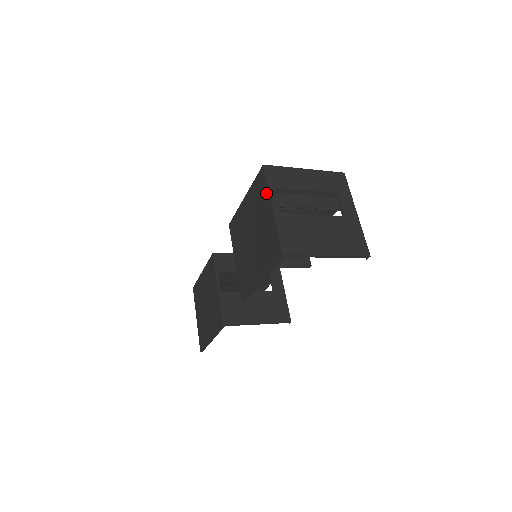
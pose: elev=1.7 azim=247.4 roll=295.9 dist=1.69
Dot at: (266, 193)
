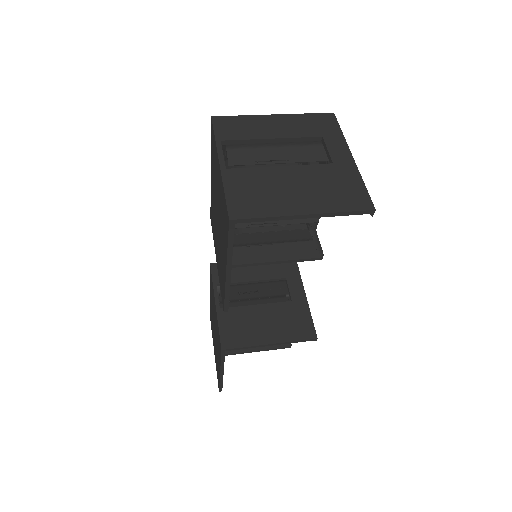
Dot at: (215, 149)
